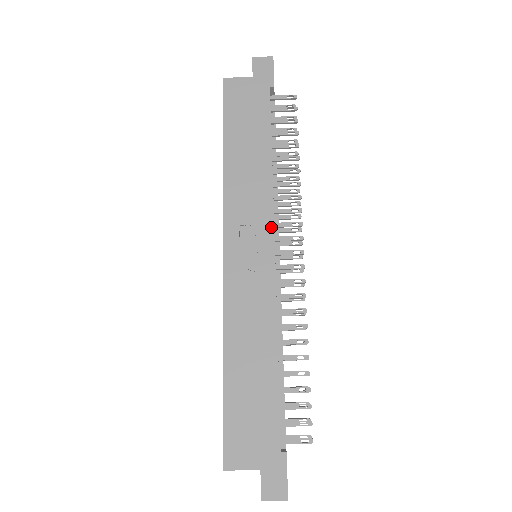
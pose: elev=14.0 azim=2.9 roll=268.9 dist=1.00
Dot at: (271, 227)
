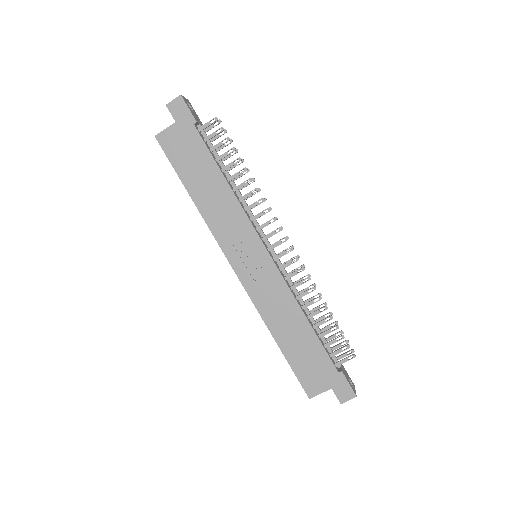
Dot at: (255, 235)
